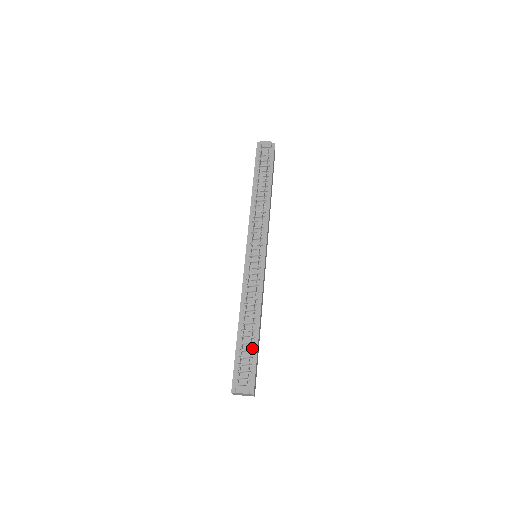
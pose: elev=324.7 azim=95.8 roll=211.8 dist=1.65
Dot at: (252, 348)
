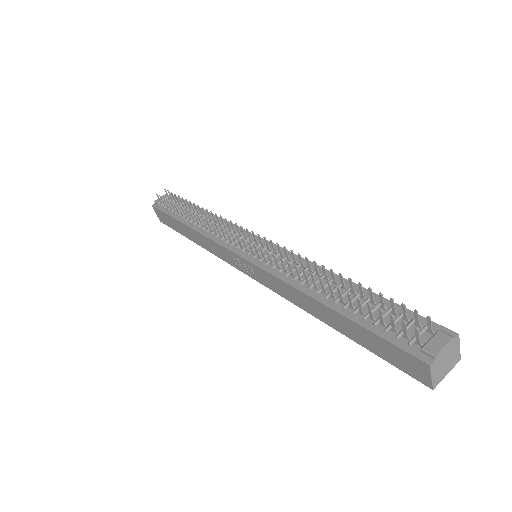
Dot at: (374, 302)
